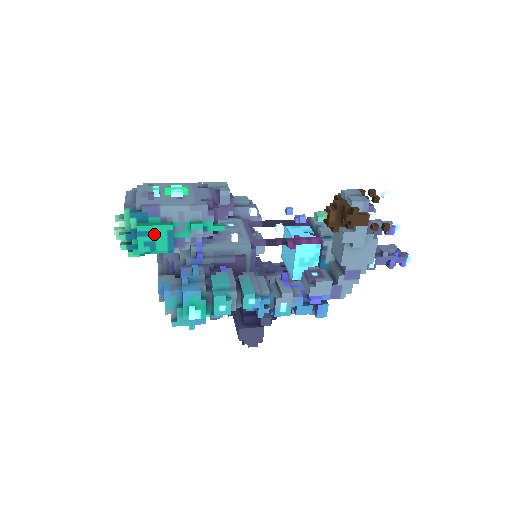
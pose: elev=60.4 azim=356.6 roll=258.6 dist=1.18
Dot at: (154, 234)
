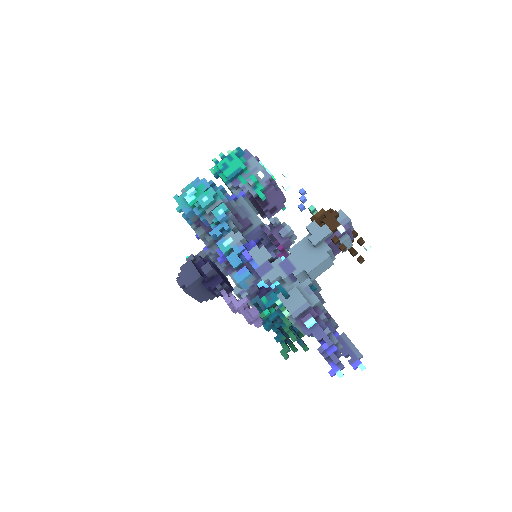
Dot at: (233, 163)
